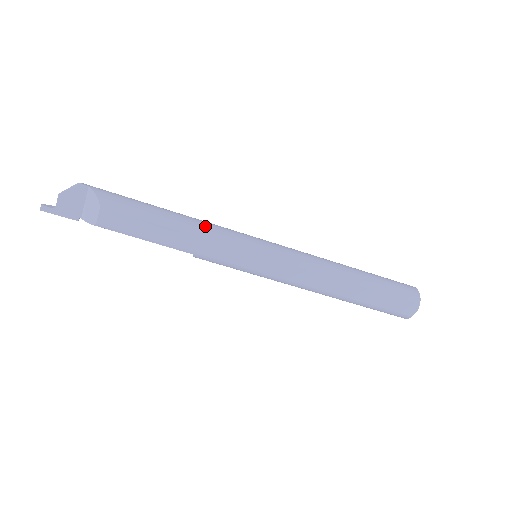
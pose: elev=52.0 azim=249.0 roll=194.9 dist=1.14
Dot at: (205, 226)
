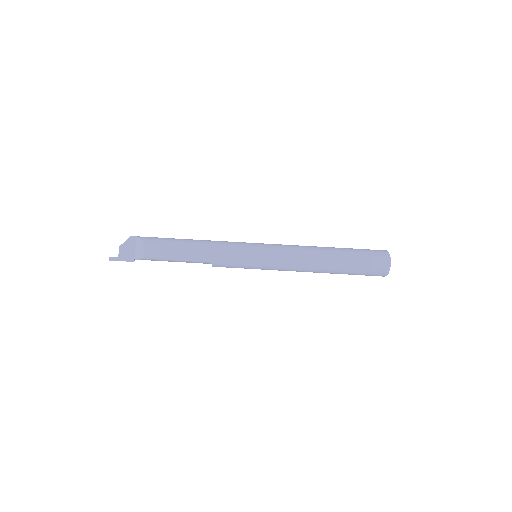
Dot at: (214, 242)
